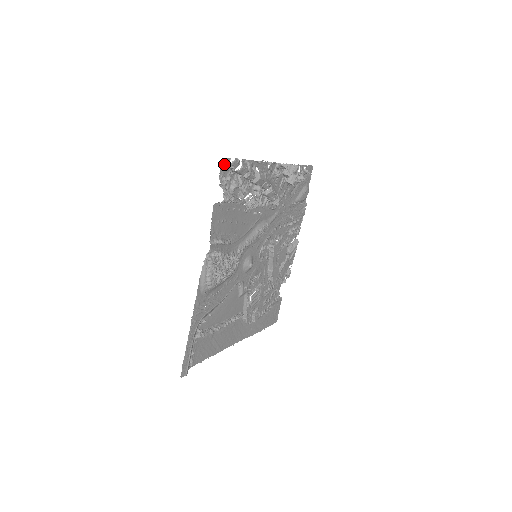
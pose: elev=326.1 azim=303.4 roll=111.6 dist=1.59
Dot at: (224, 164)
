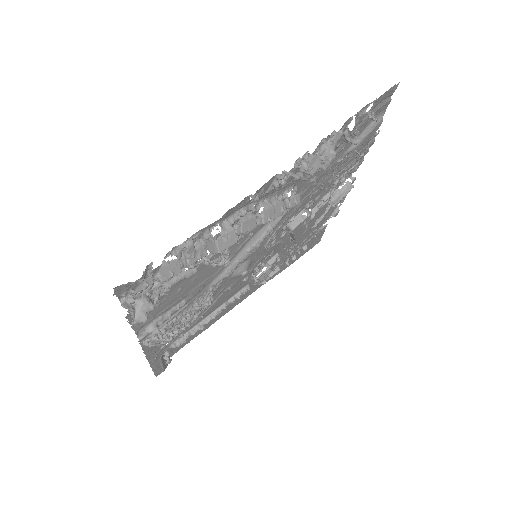
Dot at: (120, 287)
